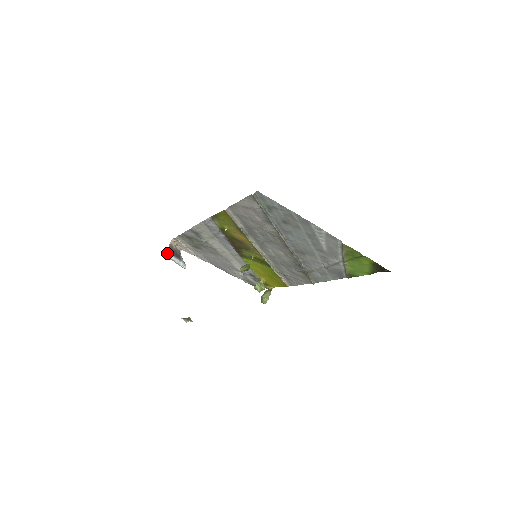
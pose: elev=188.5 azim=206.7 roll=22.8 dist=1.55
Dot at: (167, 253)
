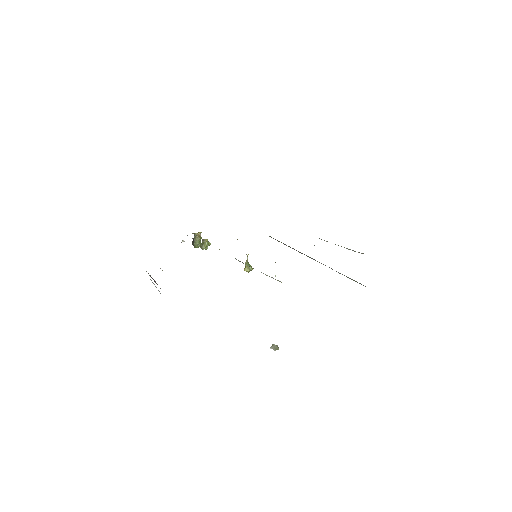
Dot at: occluded
